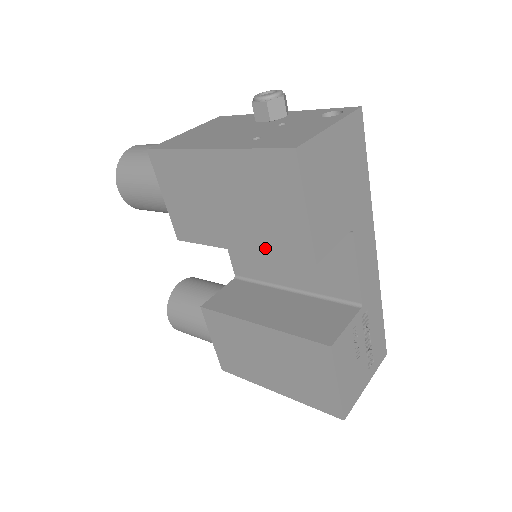
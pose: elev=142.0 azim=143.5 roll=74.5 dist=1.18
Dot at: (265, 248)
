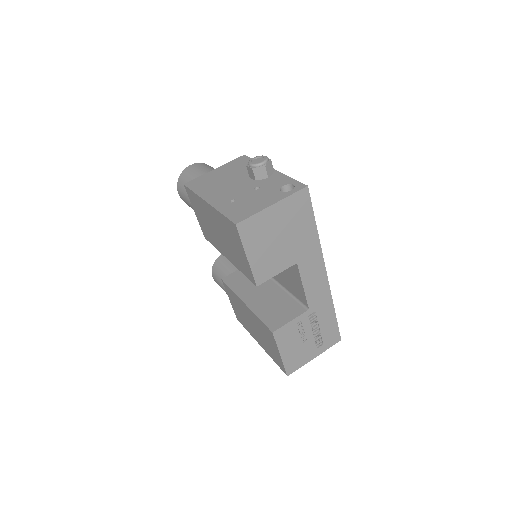
Dot at: (237, 265)
